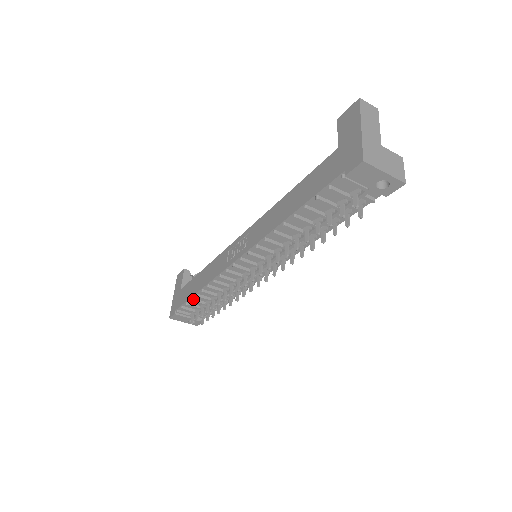
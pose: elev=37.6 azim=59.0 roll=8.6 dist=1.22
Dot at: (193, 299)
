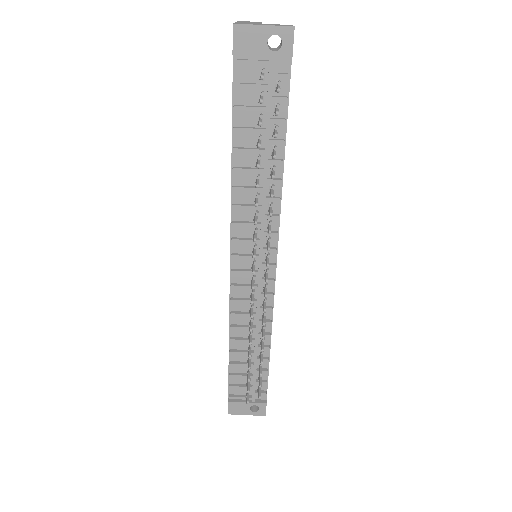
Dot at: (231, 362)
